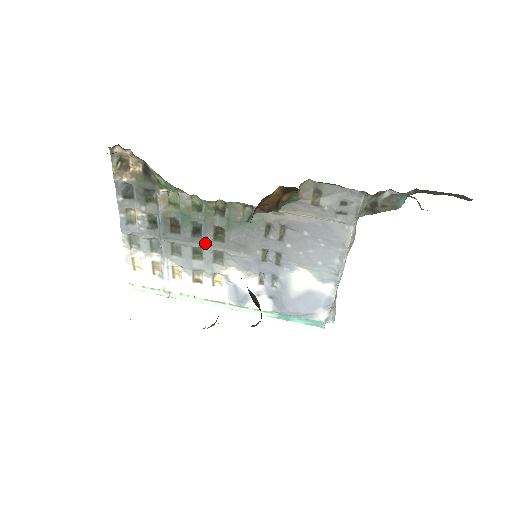
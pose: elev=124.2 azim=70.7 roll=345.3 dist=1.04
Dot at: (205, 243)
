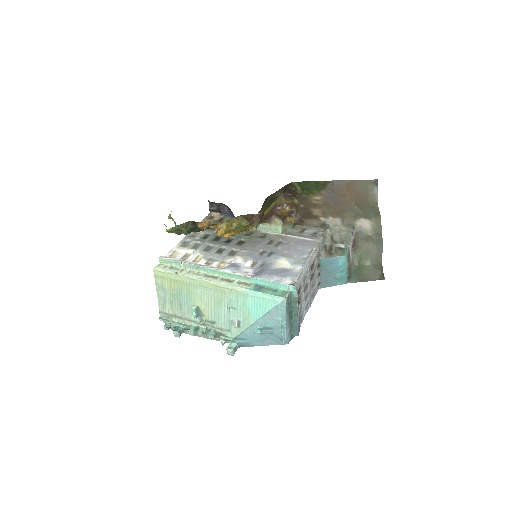
Dot at: (229, 246)
